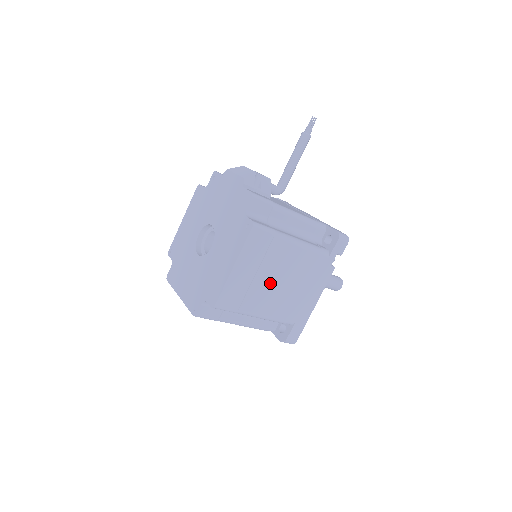
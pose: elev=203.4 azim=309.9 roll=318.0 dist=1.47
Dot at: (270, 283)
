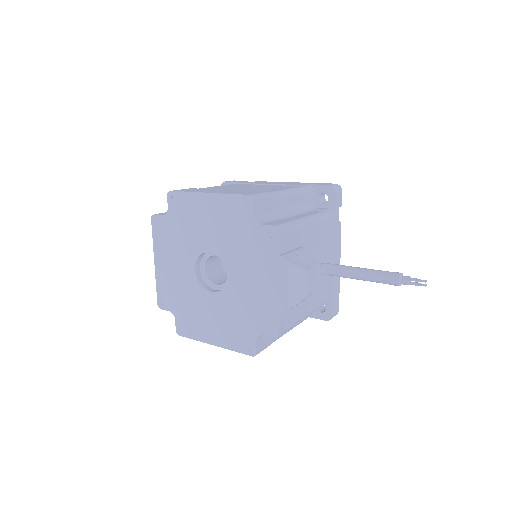
Dot at: occluded
